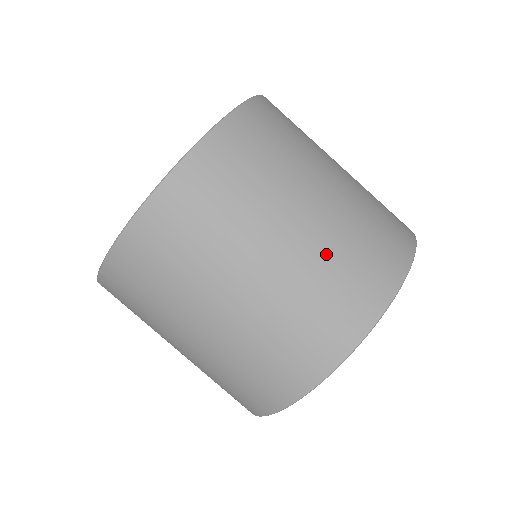
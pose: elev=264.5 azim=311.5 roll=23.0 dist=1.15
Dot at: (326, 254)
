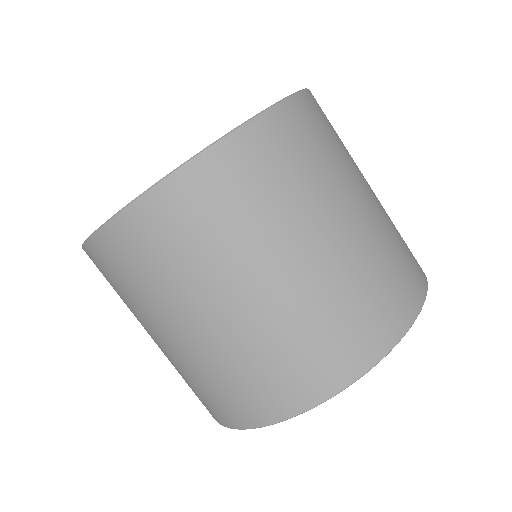
Dot at: (304, 312)
